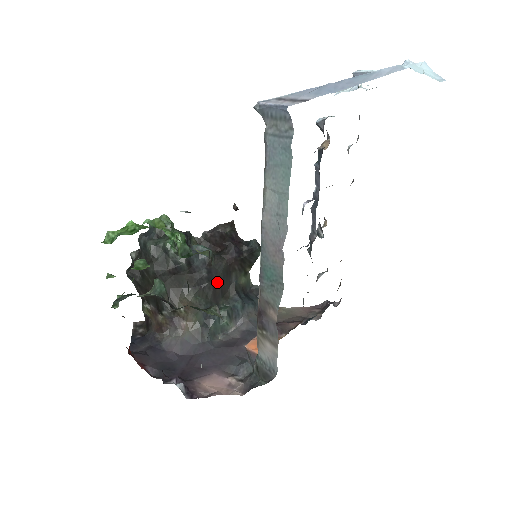
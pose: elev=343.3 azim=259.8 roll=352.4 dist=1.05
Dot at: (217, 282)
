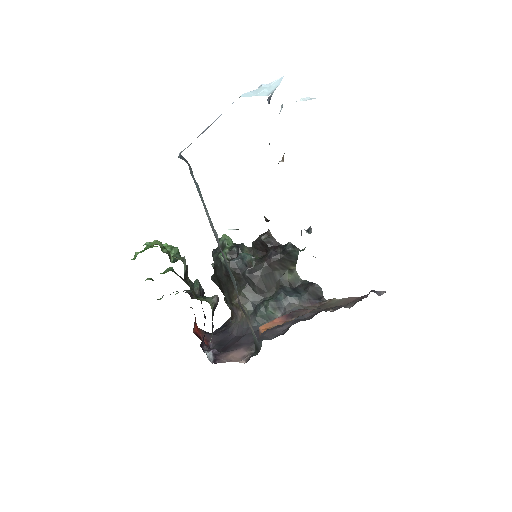
Dot at: (259, 280)
